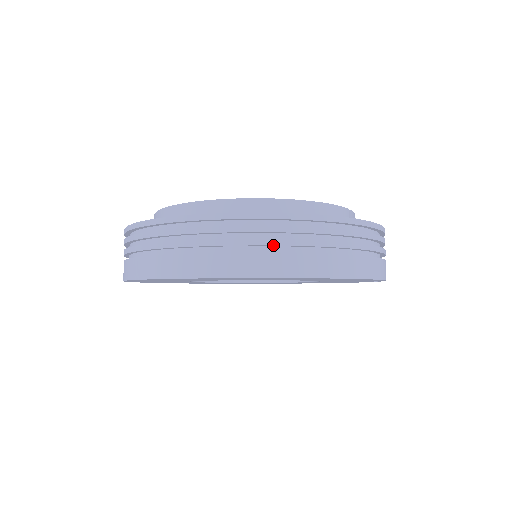
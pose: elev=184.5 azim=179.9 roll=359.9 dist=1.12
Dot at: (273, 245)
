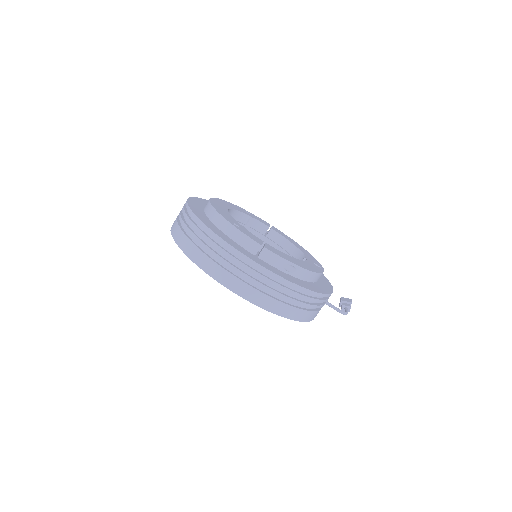
Dot at: (184, 227)
